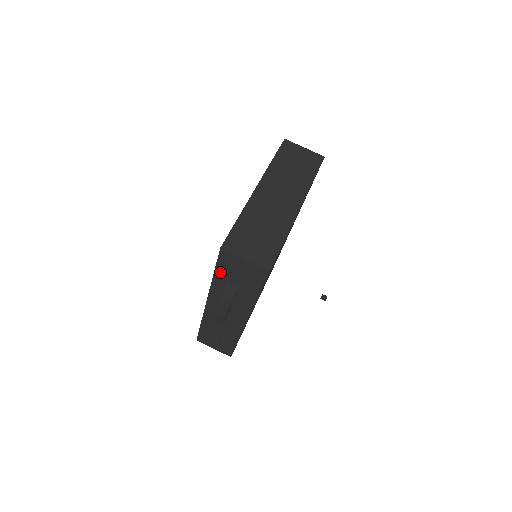
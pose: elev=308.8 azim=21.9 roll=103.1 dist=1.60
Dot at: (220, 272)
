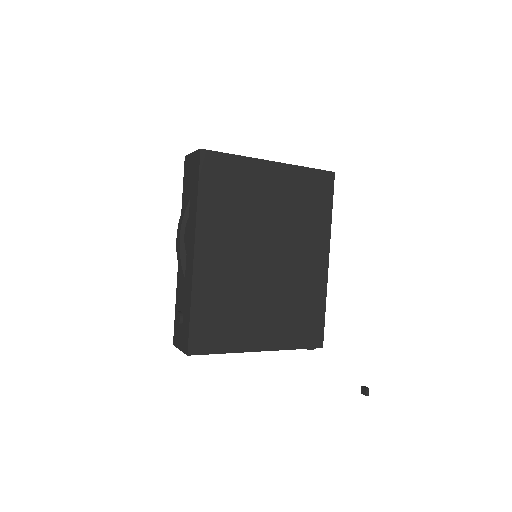
Dot at: (184, 189)
